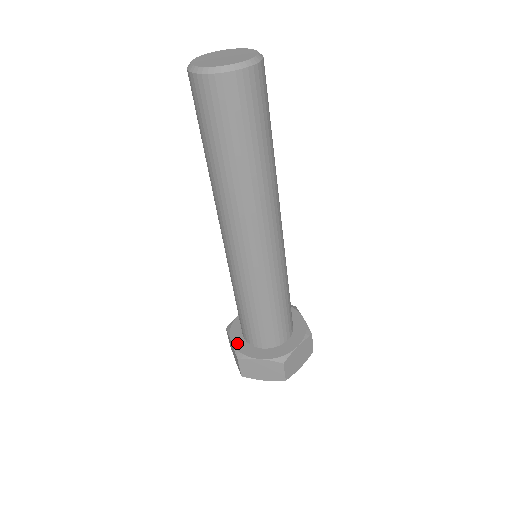
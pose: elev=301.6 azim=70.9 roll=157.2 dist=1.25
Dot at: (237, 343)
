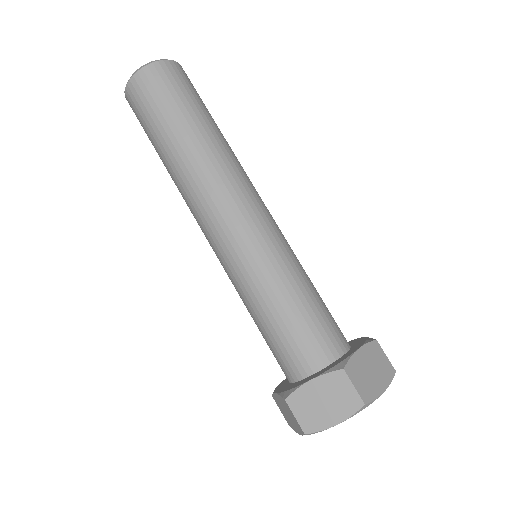
Dot at: (319, 373)
